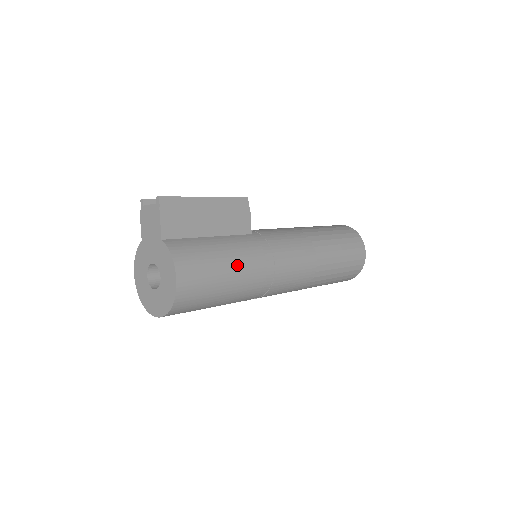
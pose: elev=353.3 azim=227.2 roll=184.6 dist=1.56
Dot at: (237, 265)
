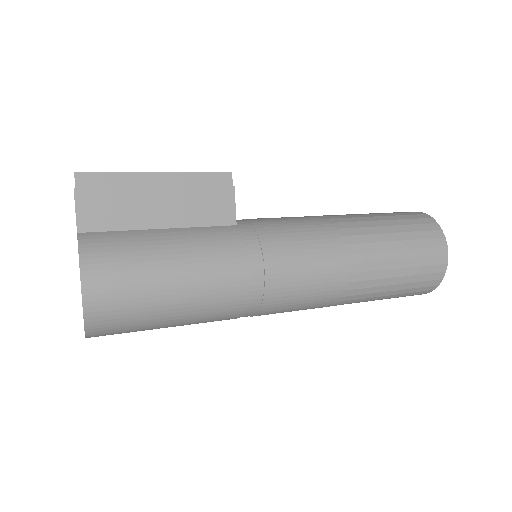
Dot at: (193, 271)
